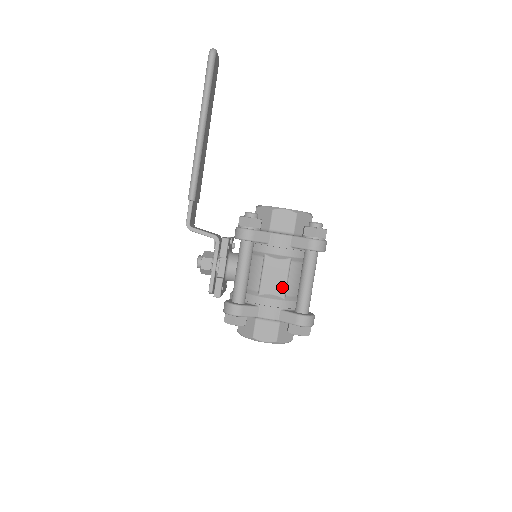
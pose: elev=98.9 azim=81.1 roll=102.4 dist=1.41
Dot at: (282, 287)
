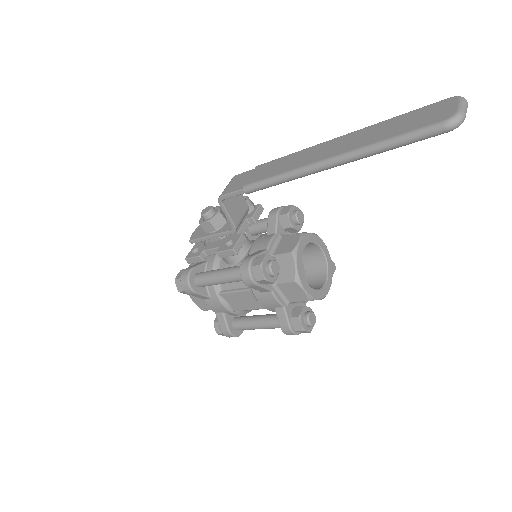
Dot at: (240, 308)
